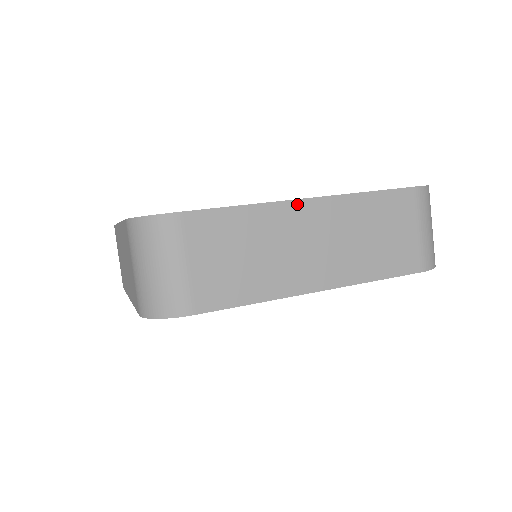
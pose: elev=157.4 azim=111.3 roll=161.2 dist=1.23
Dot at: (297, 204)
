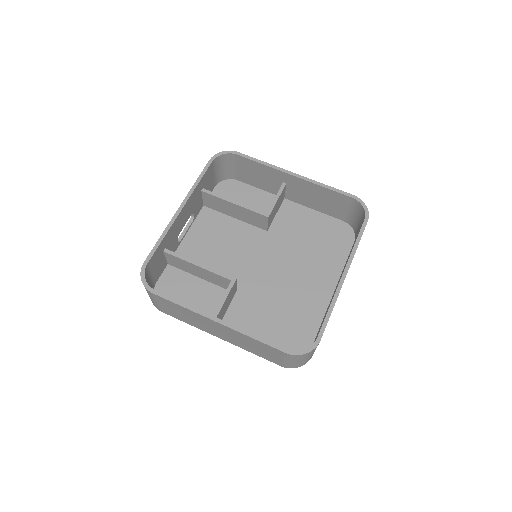
Dot at: occluded
